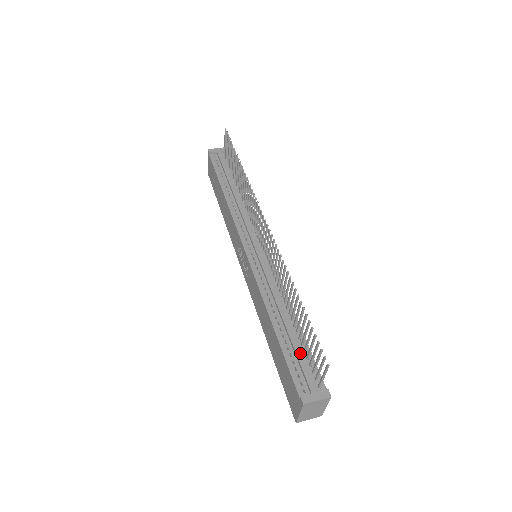
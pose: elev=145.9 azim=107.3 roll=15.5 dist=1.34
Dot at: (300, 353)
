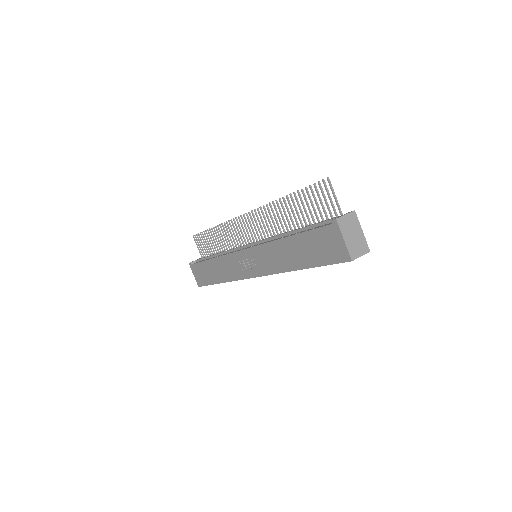
Dot at: (316, 223)
